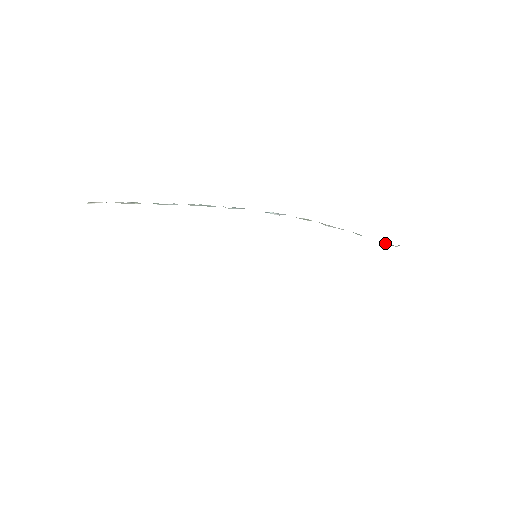
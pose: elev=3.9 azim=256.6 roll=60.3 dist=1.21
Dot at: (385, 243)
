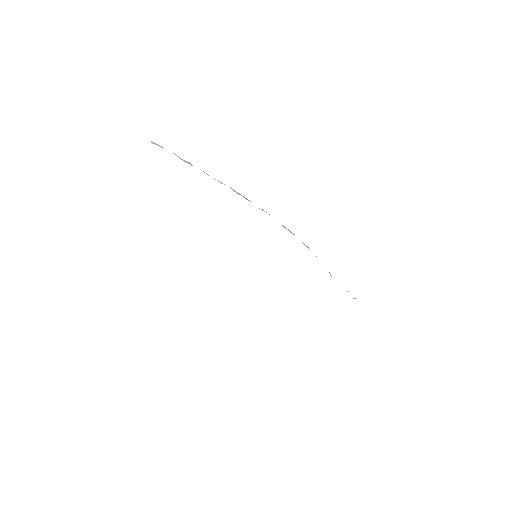
Dot at: occluded
